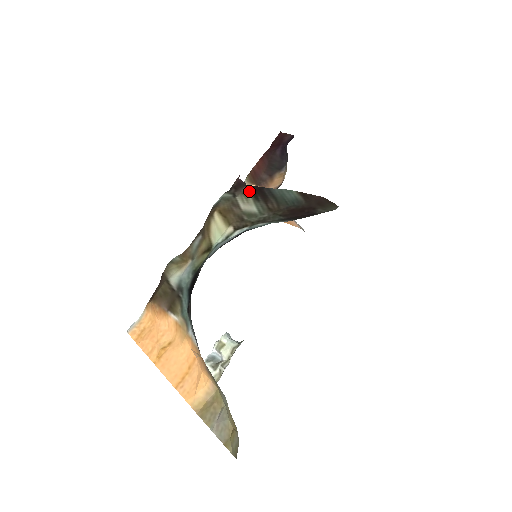
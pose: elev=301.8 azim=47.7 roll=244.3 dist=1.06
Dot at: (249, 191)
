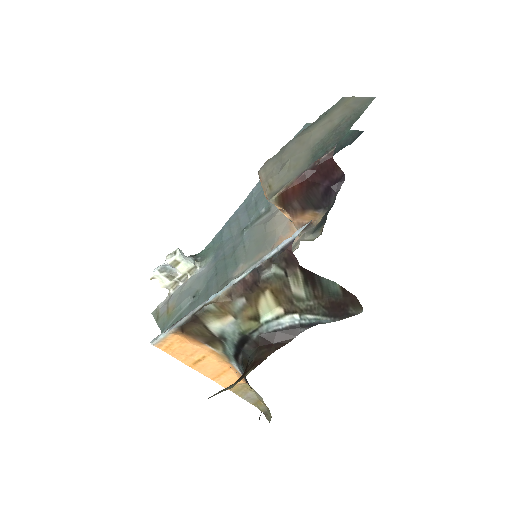
Dot at: (302, 274)
